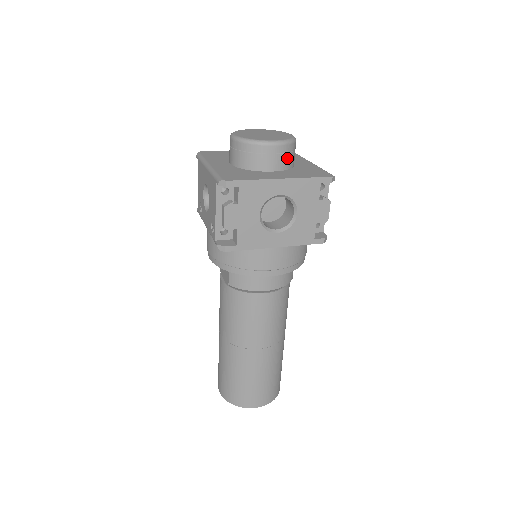
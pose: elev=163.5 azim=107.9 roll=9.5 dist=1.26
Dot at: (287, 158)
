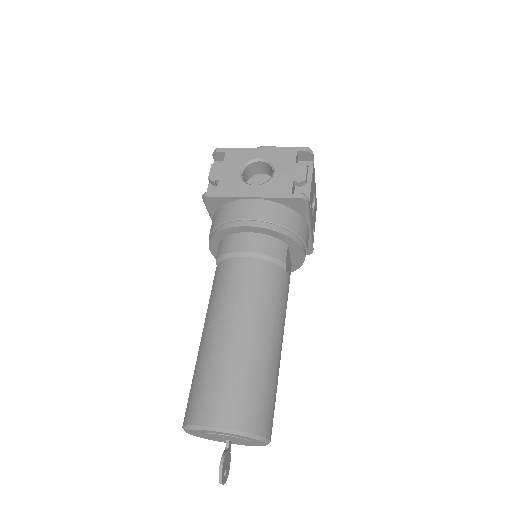
Dot at: occluded
